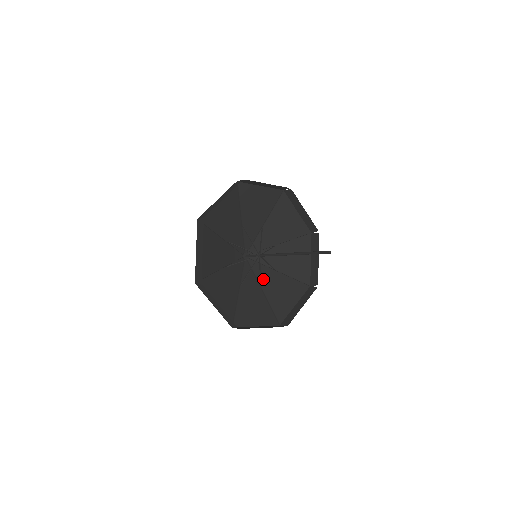
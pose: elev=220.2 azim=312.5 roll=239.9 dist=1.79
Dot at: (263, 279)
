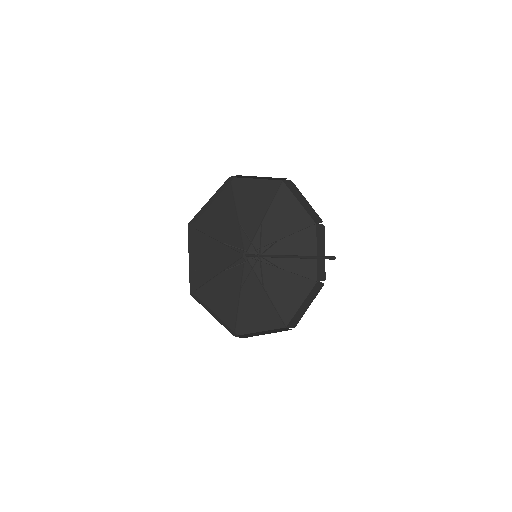
Dot at: (266, 278)
